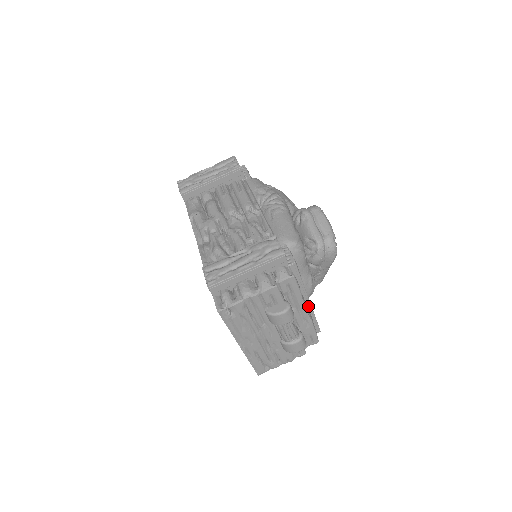
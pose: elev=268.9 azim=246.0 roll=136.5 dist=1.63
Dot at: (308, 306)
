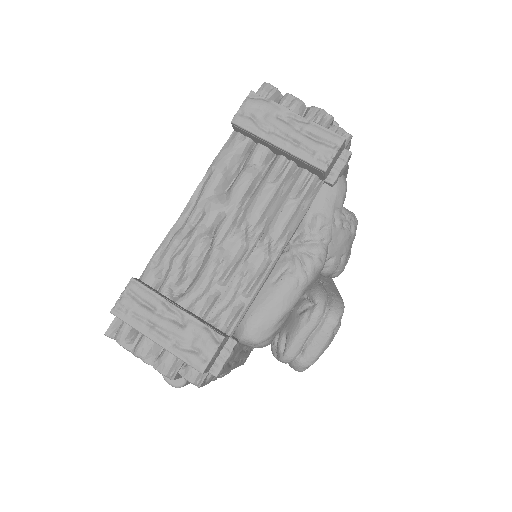
Dot at: occluded
